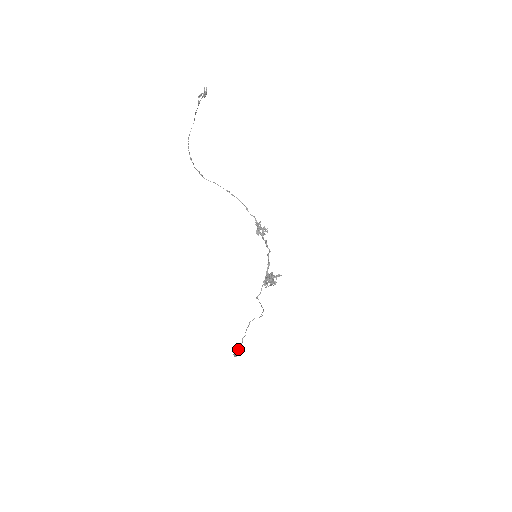
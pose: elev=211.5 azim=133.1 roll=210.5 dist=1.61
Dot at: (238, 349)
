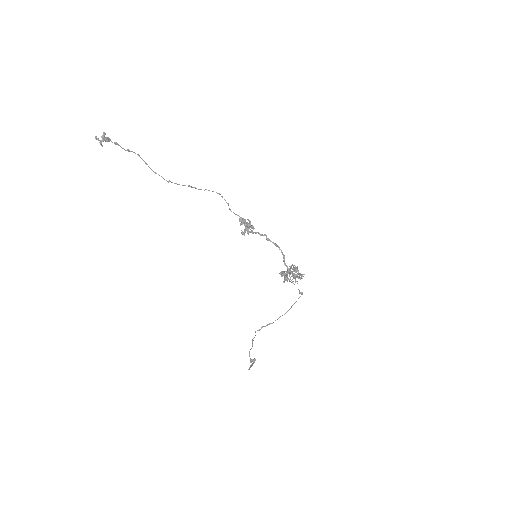
Dot at: (251, 361)
